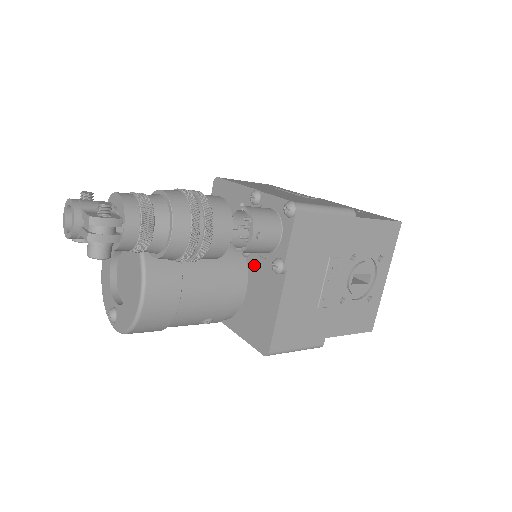
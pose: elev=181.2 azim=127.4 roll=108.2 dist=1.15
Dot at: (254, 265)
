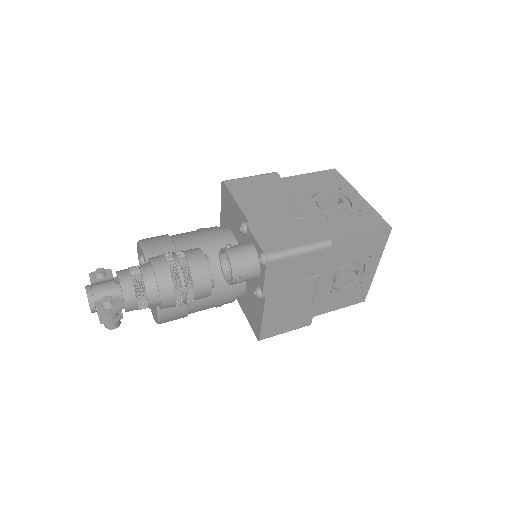
Dot at: occluded
